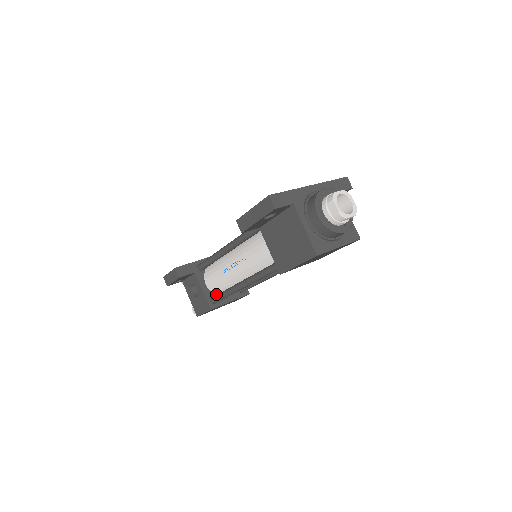
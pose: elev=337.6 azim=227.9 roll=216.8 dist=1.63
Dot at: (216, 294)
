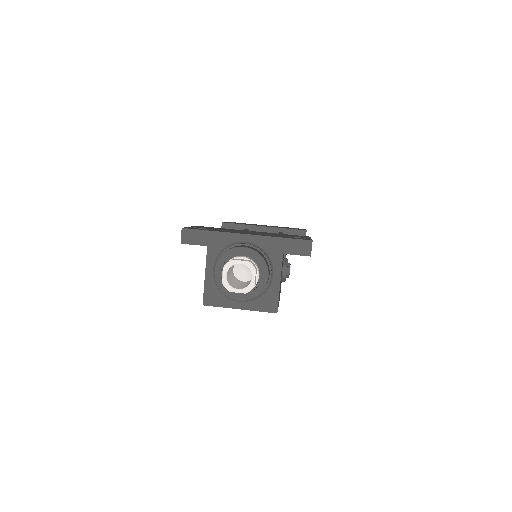
Dot at: occluded
